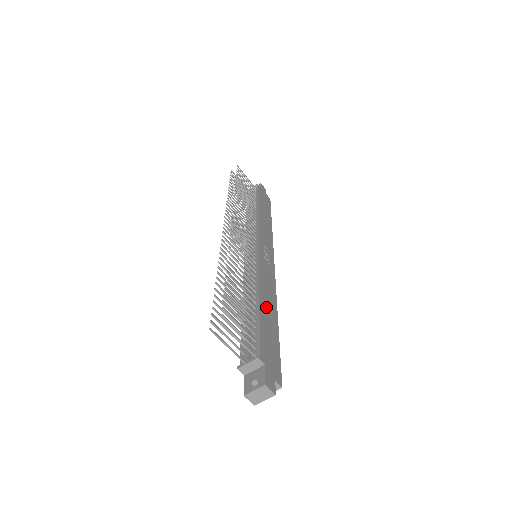
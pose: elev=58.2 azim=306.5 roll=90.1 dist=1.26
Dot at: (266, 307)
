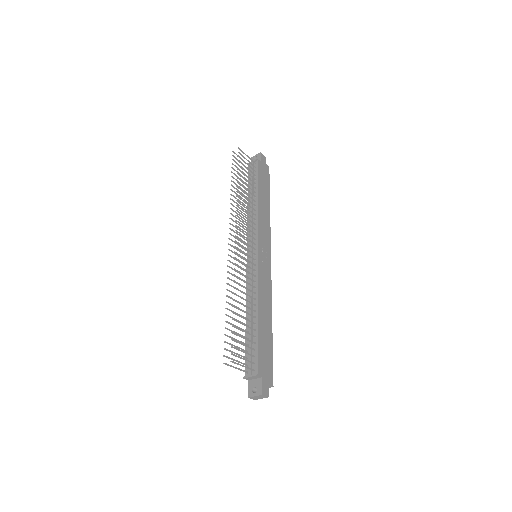
Dot at: (263, 319)
